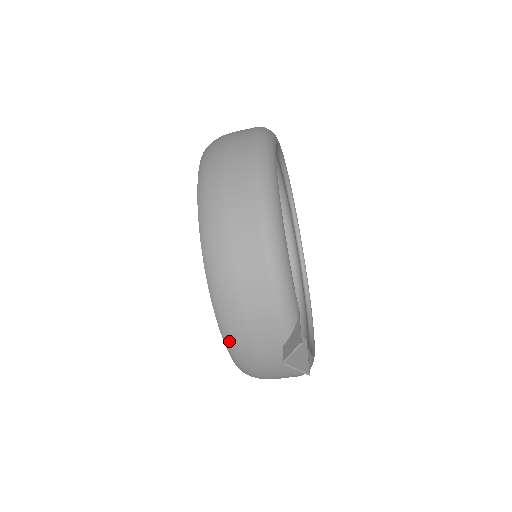
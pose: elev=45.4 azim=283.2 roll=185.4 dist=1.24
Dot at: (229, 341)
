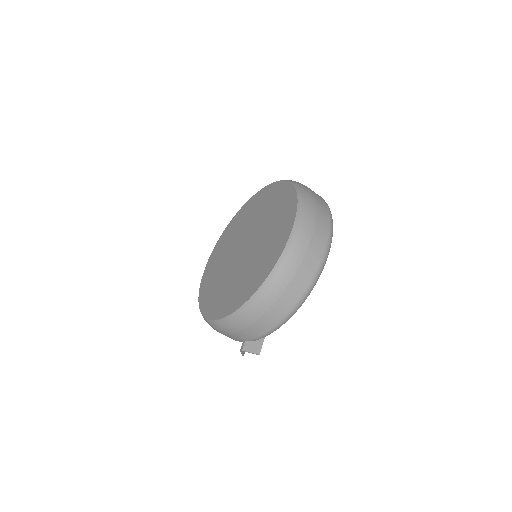
Dot at: (224, 323)
